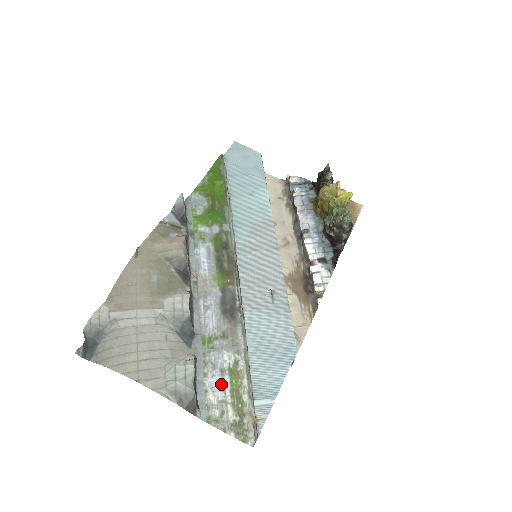
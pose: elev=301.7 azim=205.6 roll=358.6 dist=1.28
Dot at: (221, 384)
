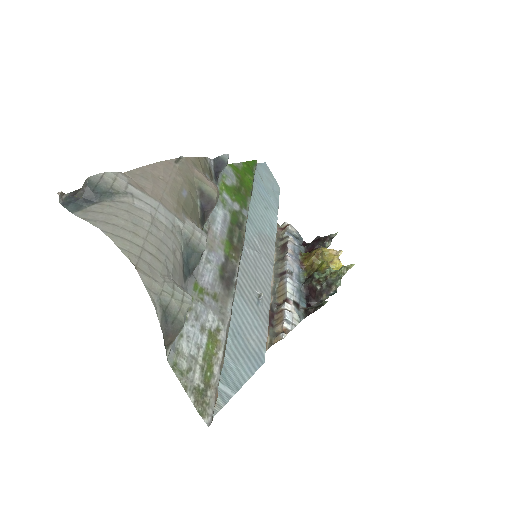
Dot at: (198, 339)
